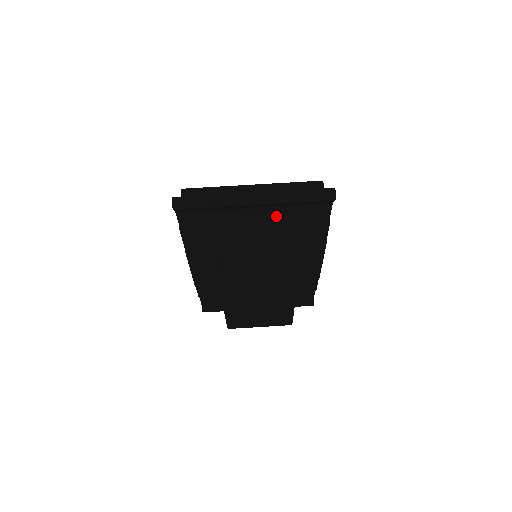
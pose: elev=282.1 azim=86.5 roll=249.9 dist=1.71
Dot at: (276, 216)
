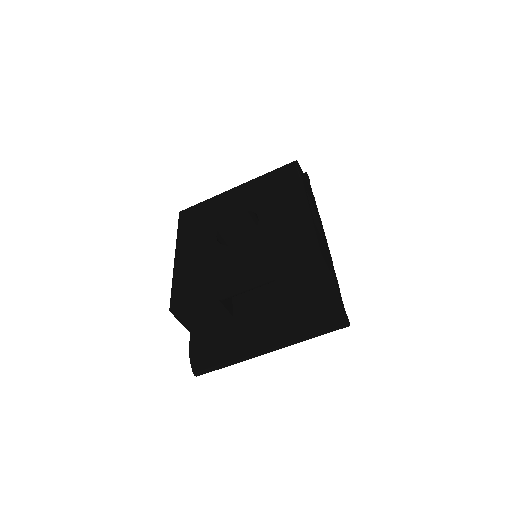
Dot at: occluded
